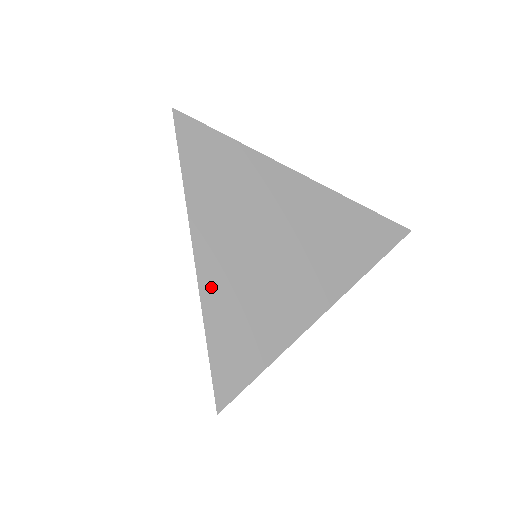
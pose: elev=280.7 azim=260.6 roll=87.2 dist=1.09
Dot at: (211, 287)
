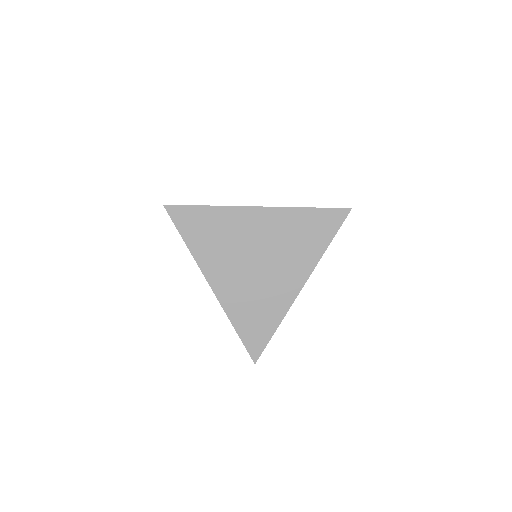
Dot at: (227, 301)
